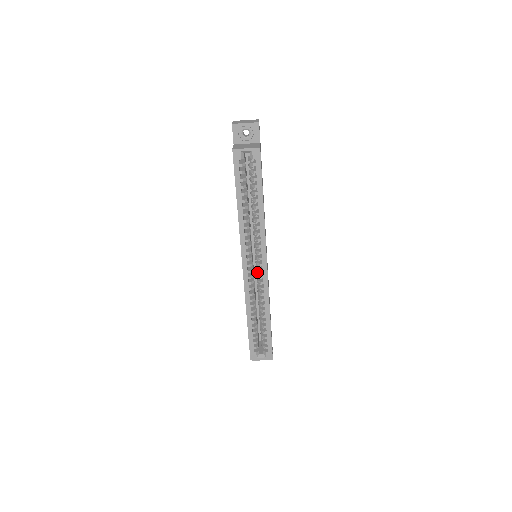
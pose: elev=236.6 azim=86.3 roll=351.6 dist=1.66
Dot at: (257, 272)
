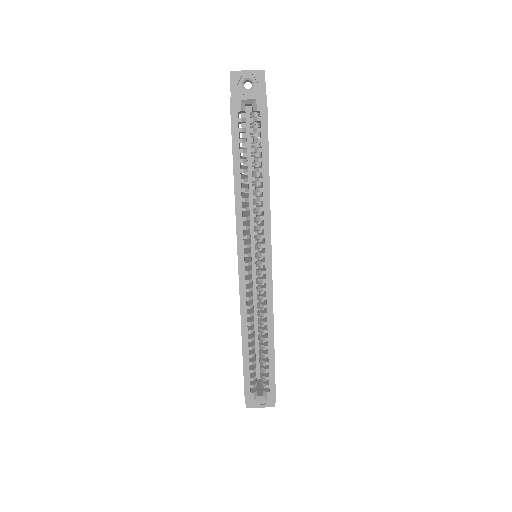
Dot at: (257, 277)
